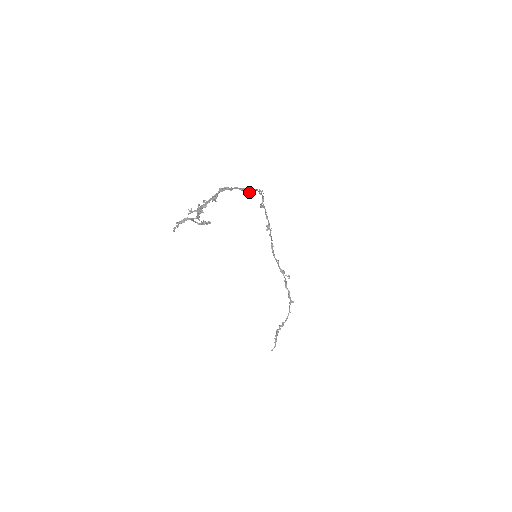
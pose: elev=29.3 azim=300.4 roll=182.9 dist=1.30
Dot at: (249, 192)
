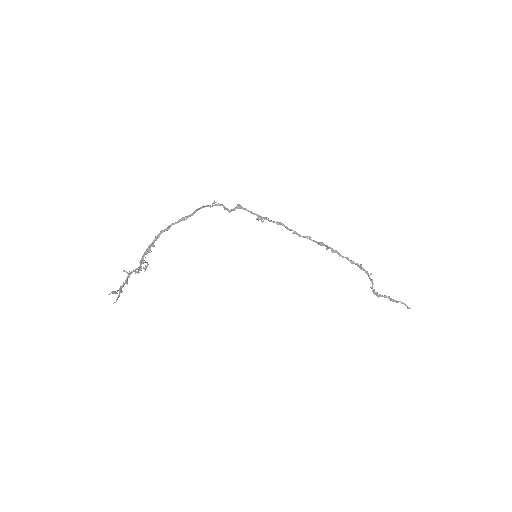
Dot at: occluded
